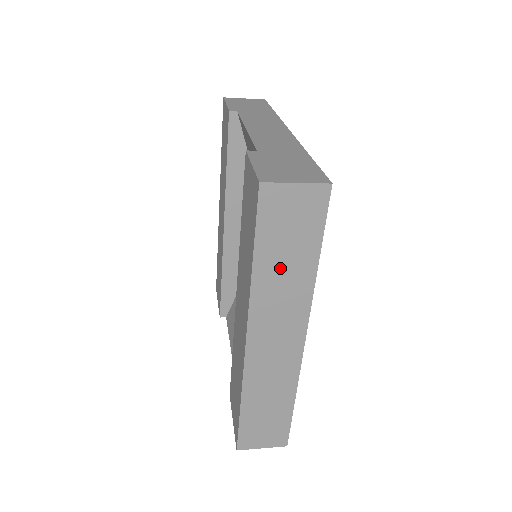
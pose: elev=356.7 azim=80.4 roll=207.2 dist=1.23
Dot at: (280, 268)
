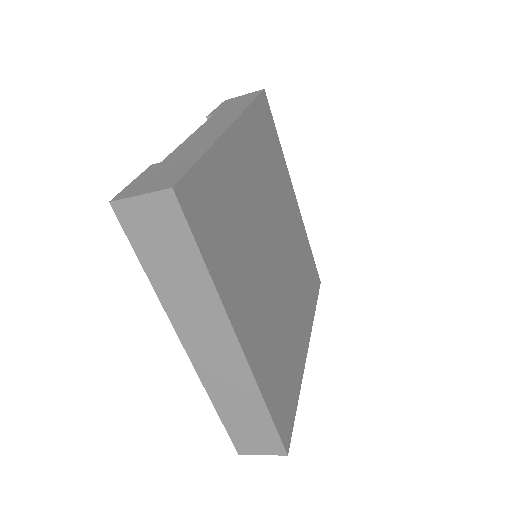
Dot at: (174, 278)
